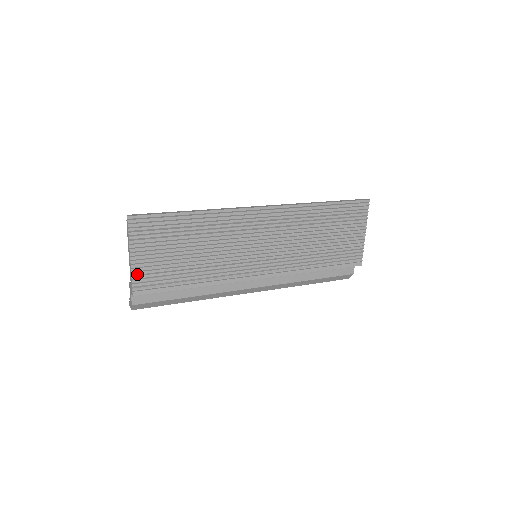
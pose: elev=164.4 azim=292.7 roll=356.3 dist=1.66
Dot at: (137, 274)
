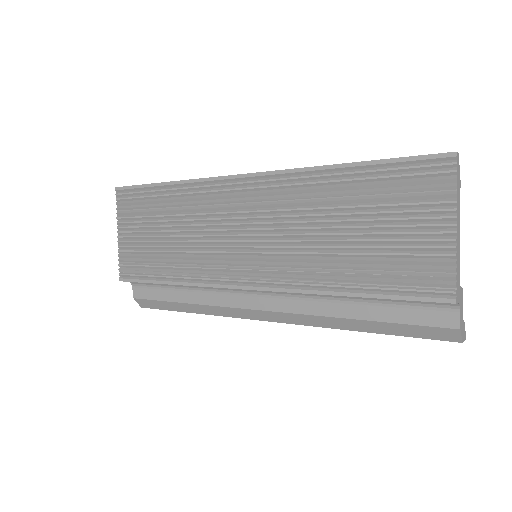
Dot at: (122, 255)
